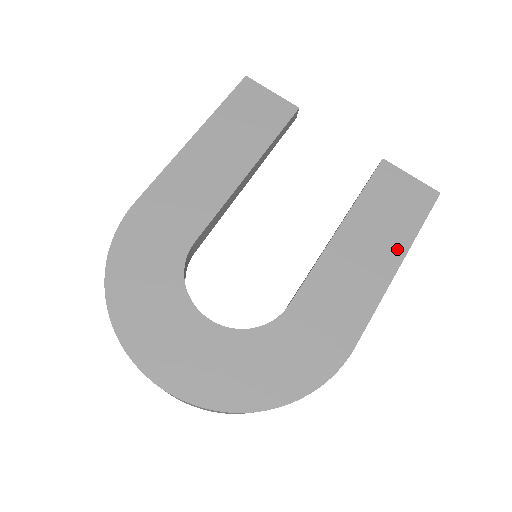
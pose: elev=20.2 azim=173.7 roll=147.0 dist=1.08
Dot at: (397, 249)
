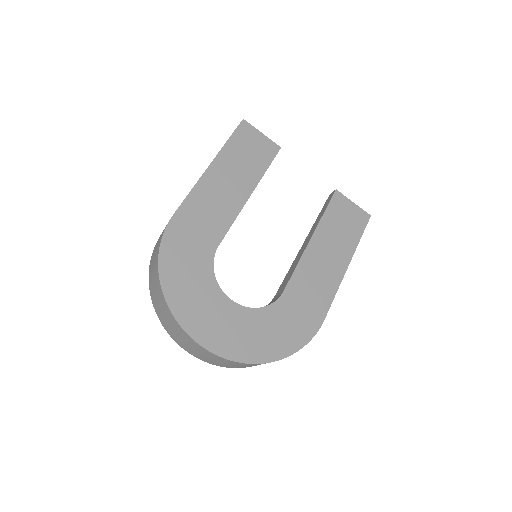
Dot at: (347, 253)
